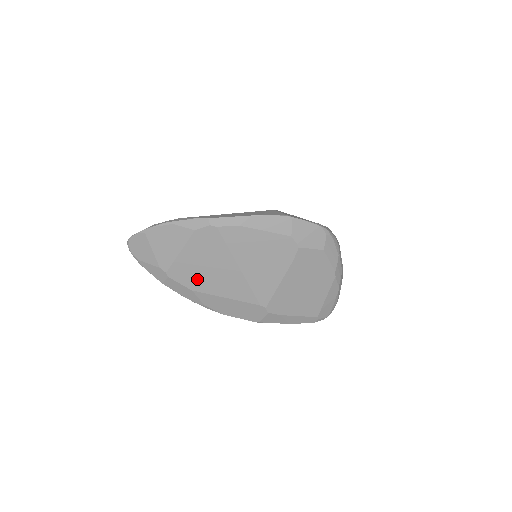
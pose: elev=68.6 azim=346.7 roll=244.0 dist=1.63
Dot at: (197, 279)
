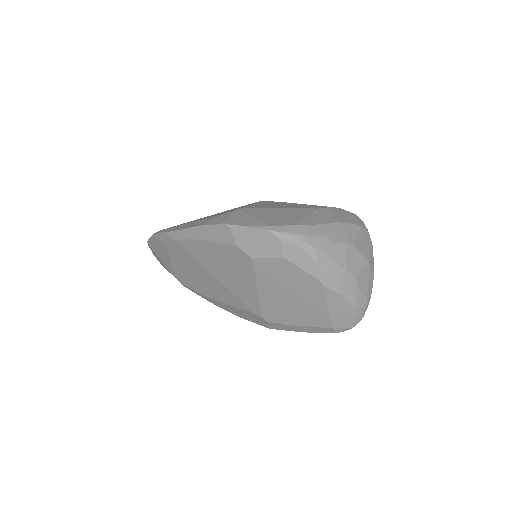
Dot at: (197, 285)
